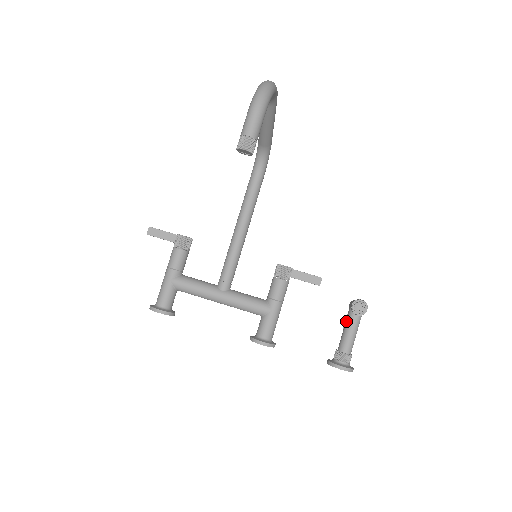
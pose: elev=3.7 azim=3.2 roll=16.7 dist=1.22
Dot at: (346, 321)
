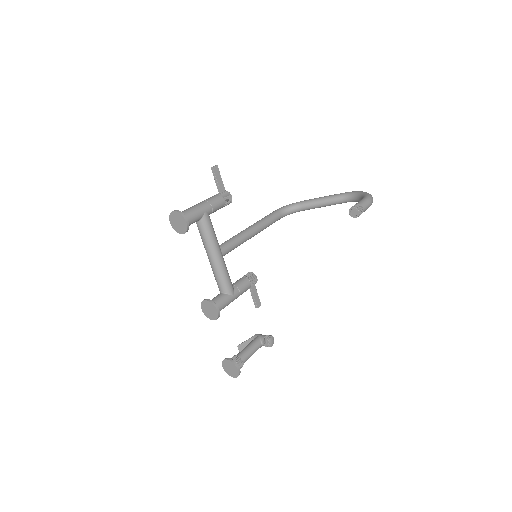
Dot at: (253, 343)
